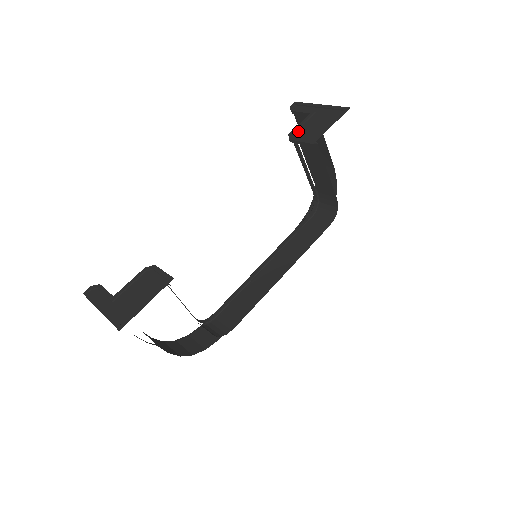
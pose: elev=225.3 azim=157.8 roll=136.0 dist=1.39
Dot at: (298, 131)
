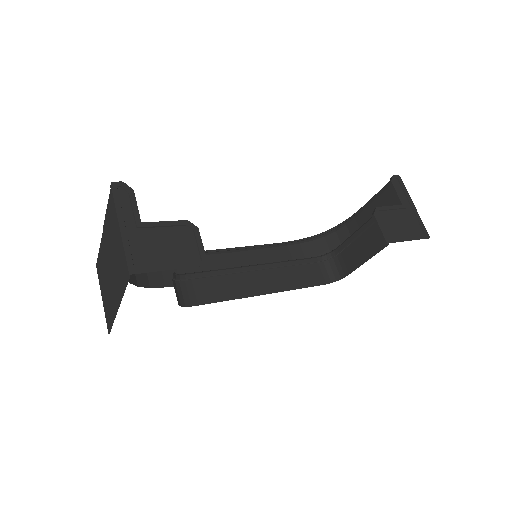
Dot at: (384, 213)
